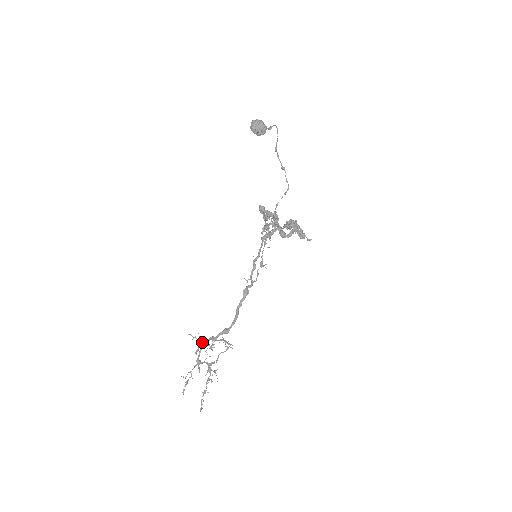
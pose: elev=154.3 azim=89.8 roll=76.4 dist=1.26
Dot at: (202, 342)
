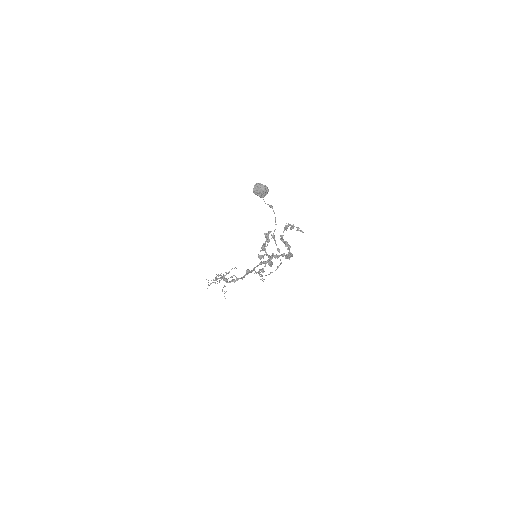
Dot at: (218, 275)
